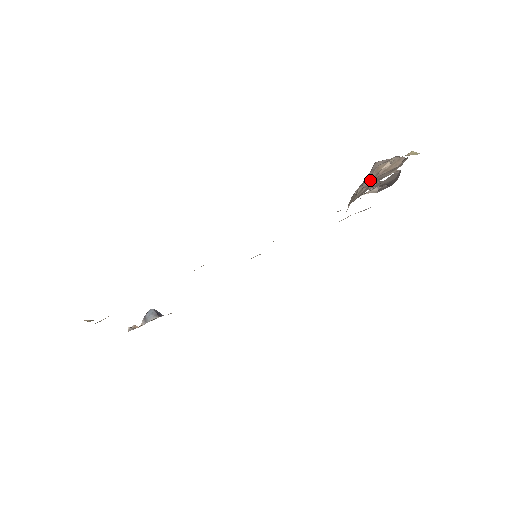
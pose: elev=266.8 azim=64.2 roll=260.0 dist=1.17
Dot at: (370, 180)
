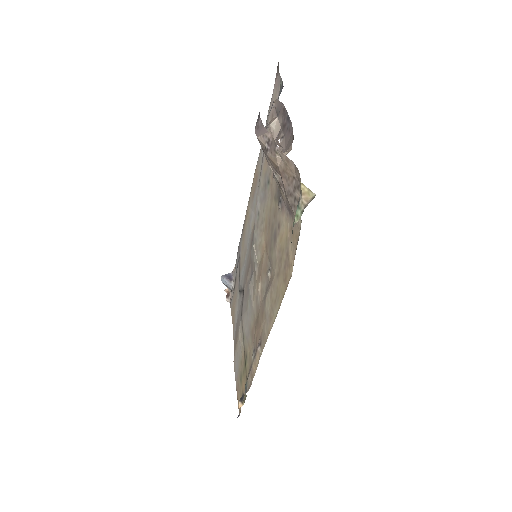
Dot at: (277, 173)
